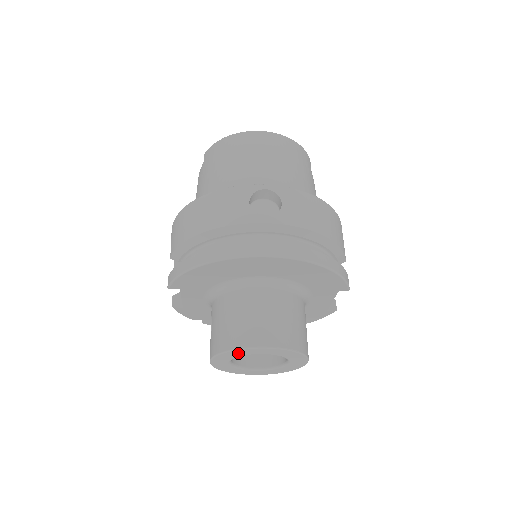
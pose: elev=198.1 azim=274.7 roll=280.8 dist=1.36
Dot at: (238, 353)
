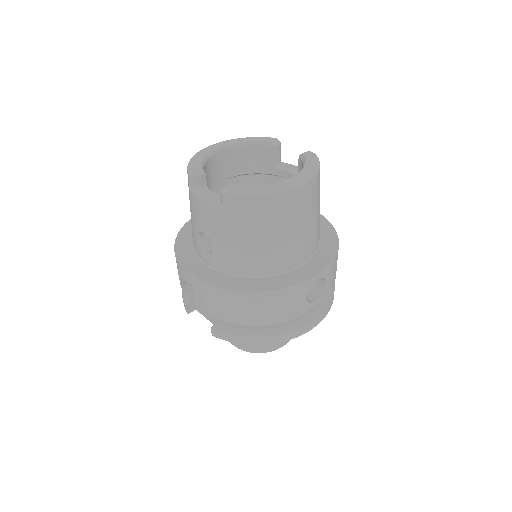
Dot at: occluded
